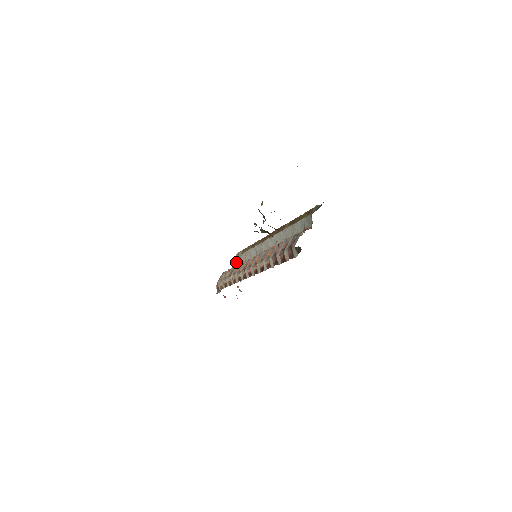
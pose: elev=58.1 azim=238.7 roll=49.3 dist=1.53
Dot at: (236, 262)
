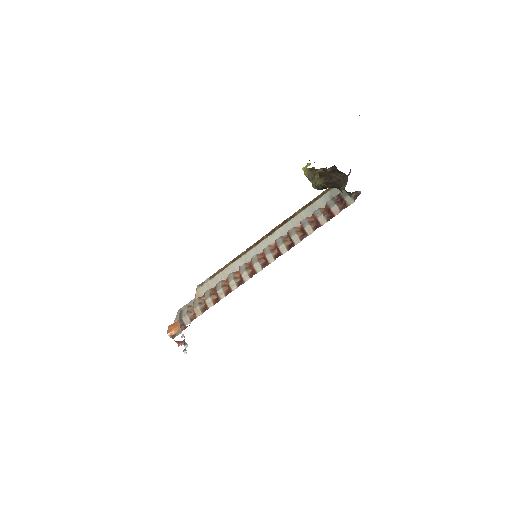
Dot at: (199, 294)
